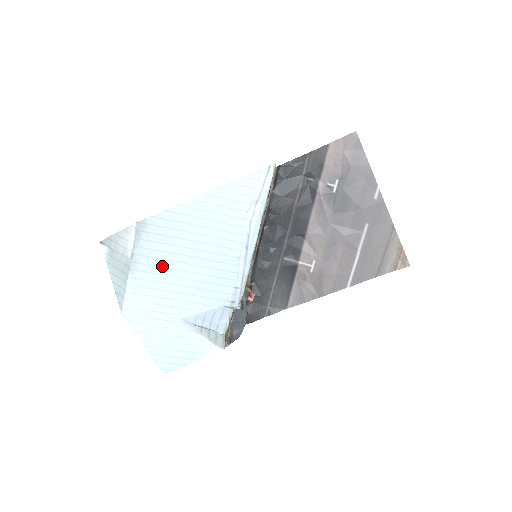
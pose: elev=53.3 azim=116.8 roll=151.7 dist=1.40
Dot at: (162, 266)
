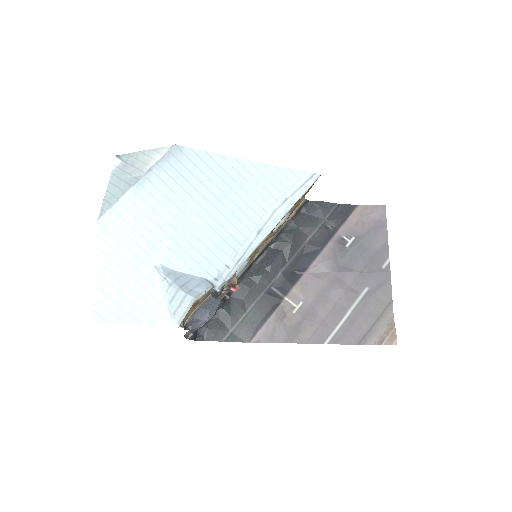
Dot at: (170, 199)
